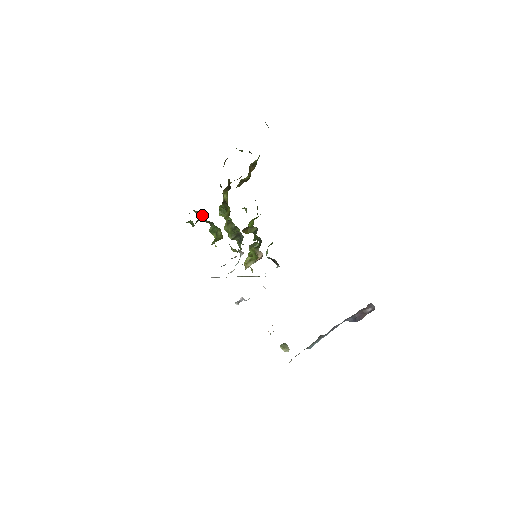
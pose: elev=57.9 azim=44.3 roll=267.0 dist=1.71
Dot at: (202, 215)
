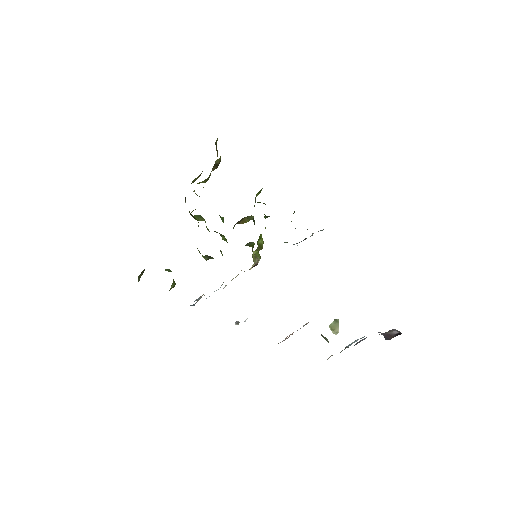
Dot at: occluded
